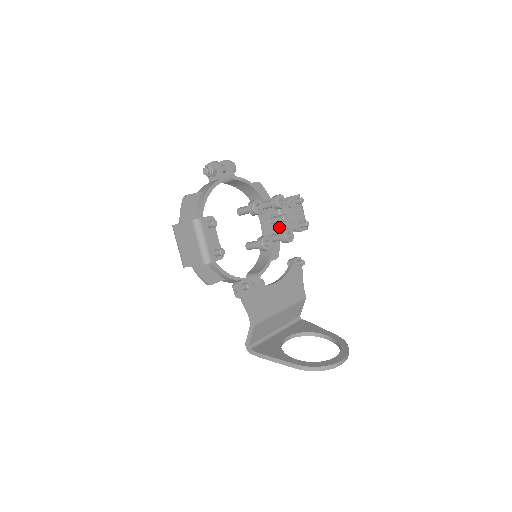
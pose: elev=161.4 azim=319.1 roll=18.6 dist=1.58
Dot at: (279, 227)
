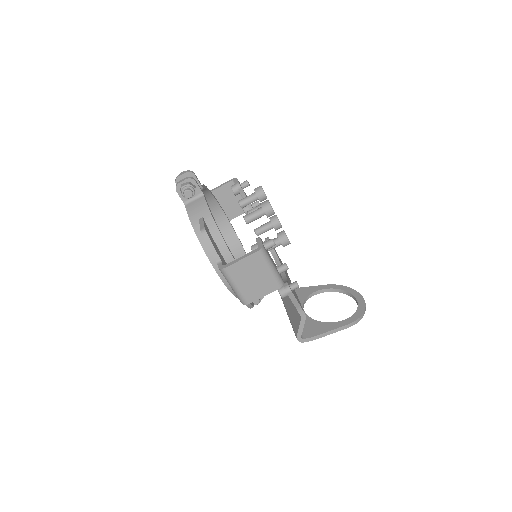
Dot at: occluded
